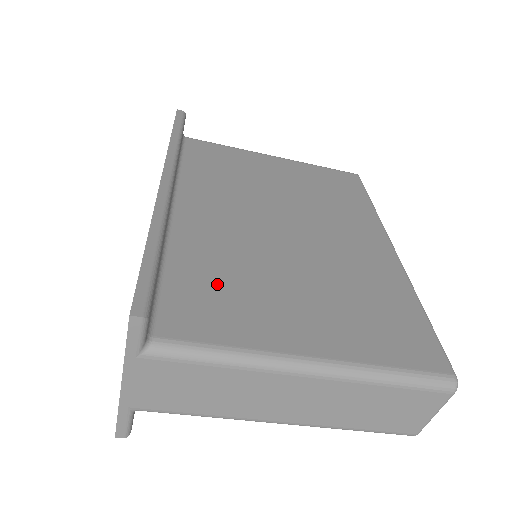
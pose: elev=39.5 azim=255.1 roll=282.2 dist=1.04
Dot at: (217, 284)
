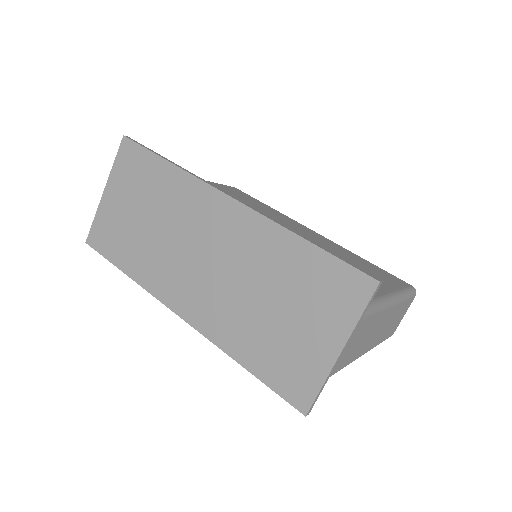
Dot at: occluded
